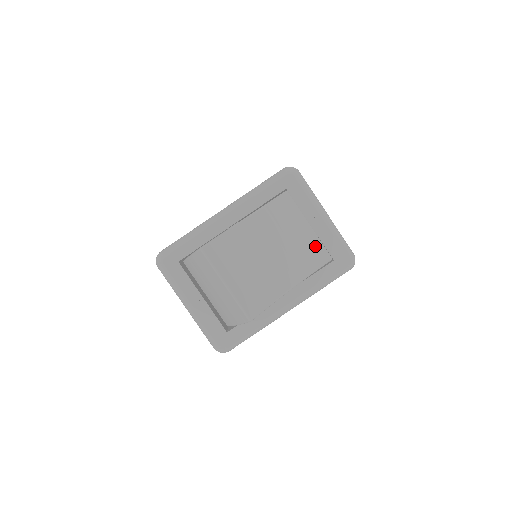
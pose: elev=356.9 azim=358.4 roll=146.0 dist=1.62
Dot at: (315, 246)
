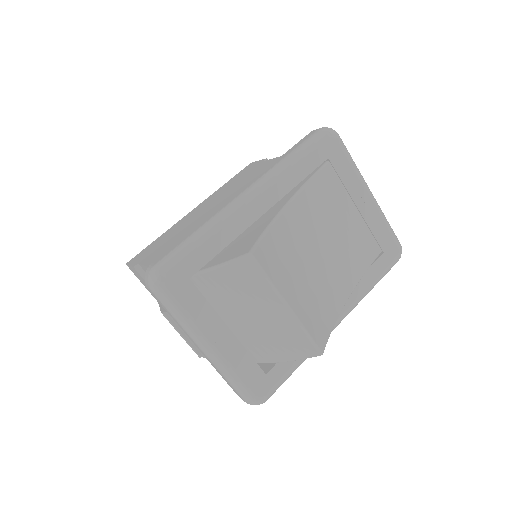
Dot at: (365, 236)
